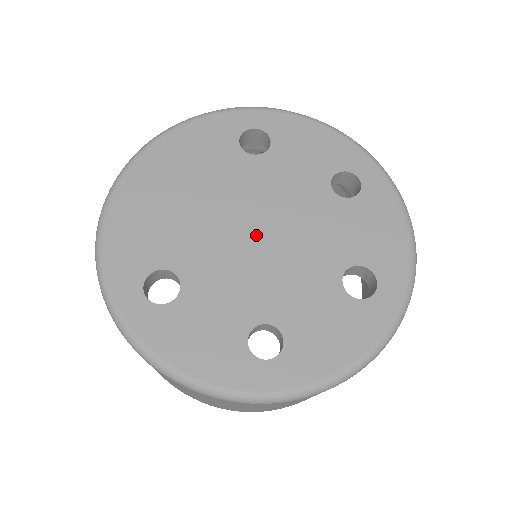
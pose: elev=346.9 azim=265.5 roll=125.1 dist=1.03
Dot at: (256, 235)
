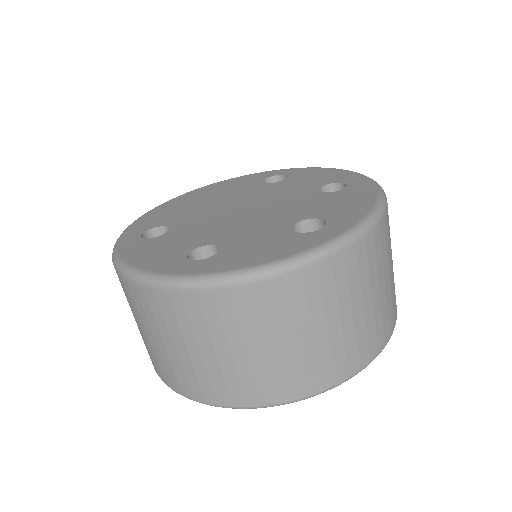
Dot at: (241, 211)
